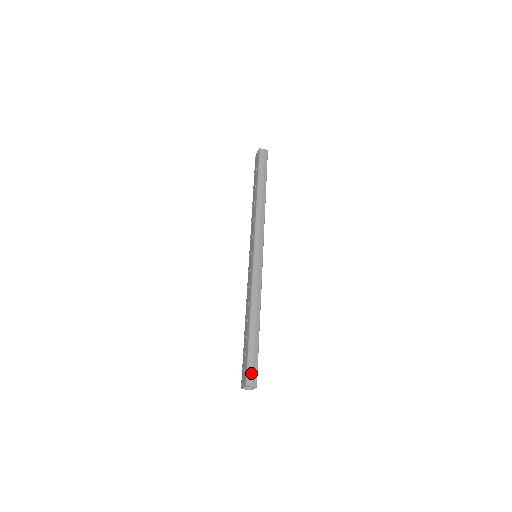
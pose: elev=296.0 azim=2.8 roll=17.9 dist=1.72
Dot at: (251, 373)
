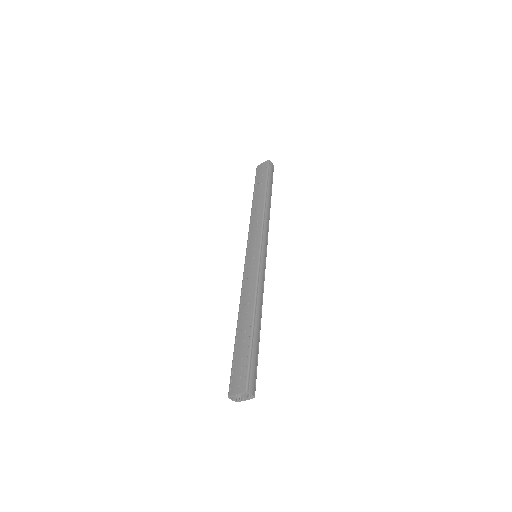
Dot at: (252, 378)
